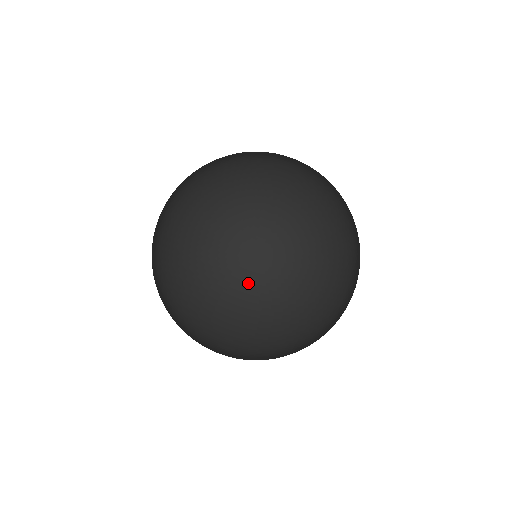
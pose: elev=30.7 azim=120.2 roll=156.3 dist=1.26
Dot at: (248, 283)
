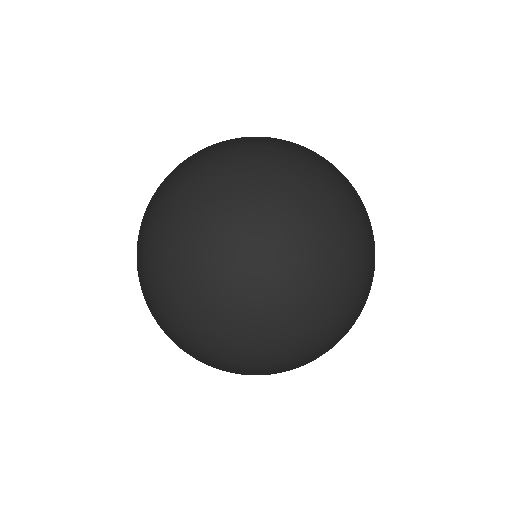
Dot at: (176, 330)
